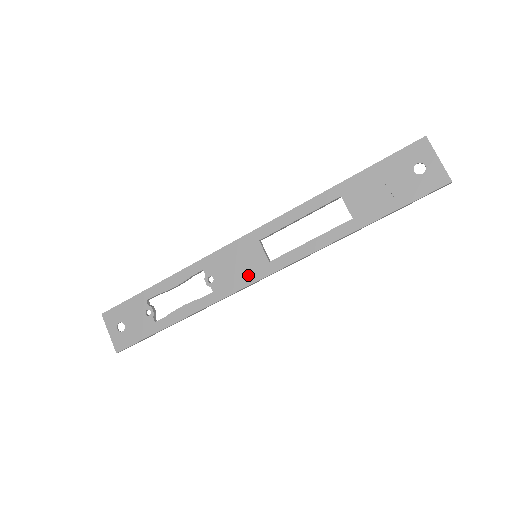
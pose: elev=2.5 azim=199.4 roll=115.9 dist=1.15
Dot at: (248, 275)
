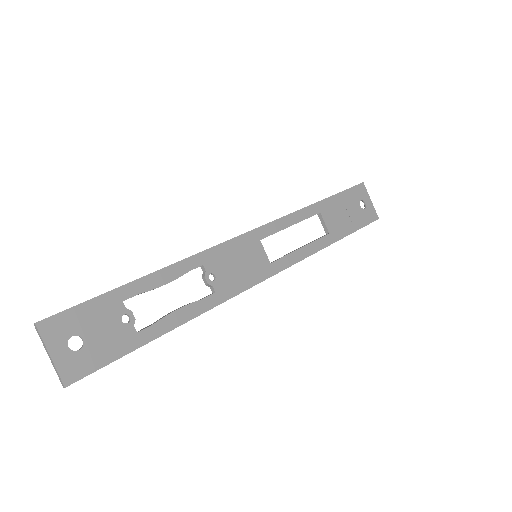
Dot at: (252, 275)
